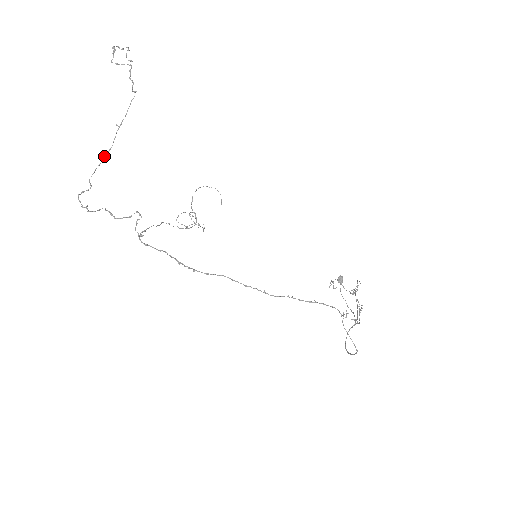
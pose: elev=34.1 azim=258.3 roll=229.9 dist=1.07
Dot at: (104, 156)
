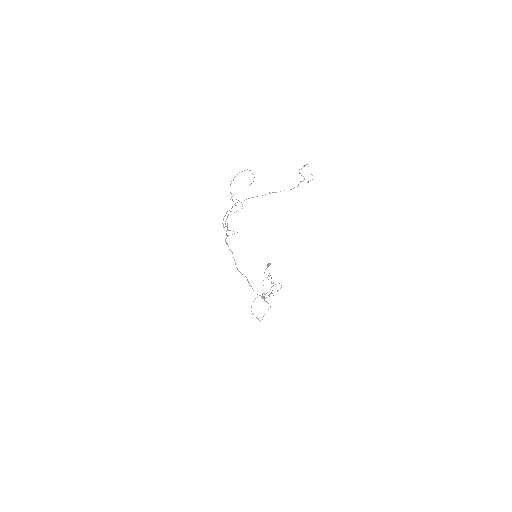
Dot at: (249, 198)
